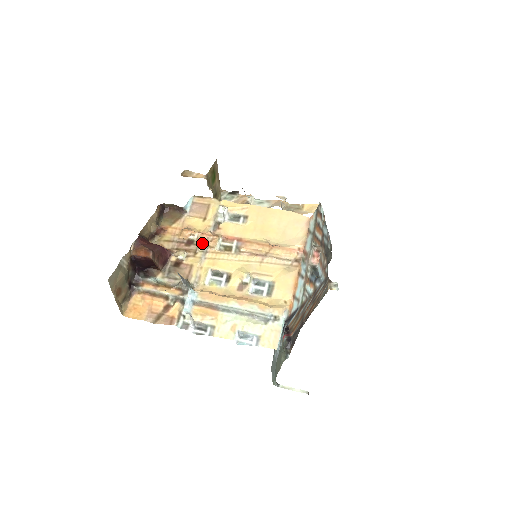
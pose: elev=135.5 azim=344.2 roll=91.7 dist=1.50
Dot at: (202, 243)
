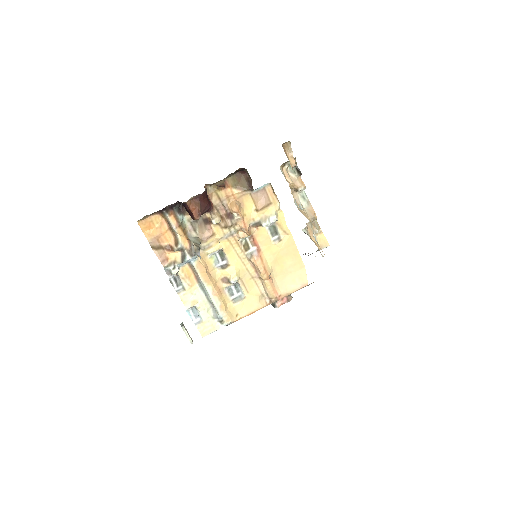
Dot at: (236, 226)
